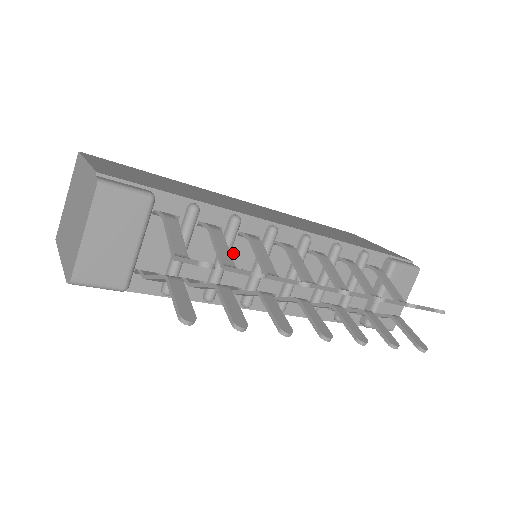
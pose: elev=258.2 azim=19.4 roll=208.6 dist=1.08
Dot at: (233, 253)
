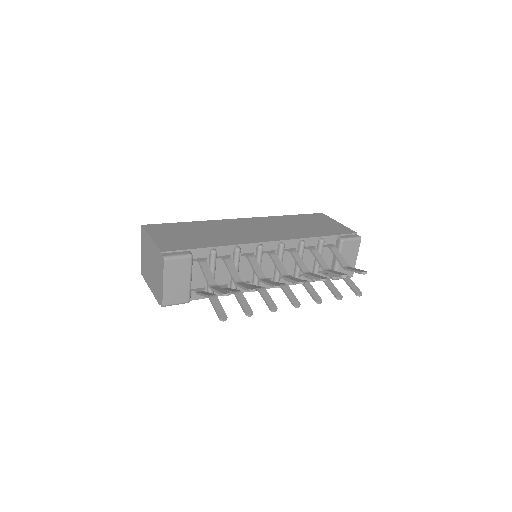
Dot at: (241, 265)
